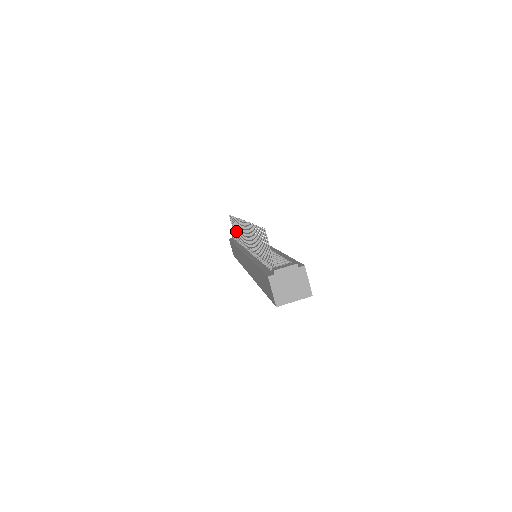
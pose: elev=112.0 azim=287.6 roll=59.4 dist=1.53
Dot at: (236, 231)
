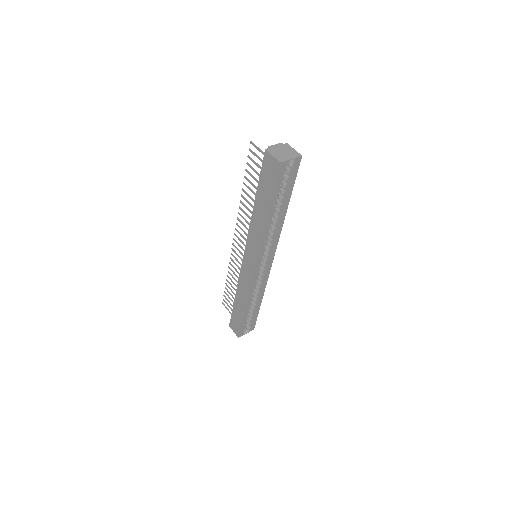
Dot at: (233, 293)
